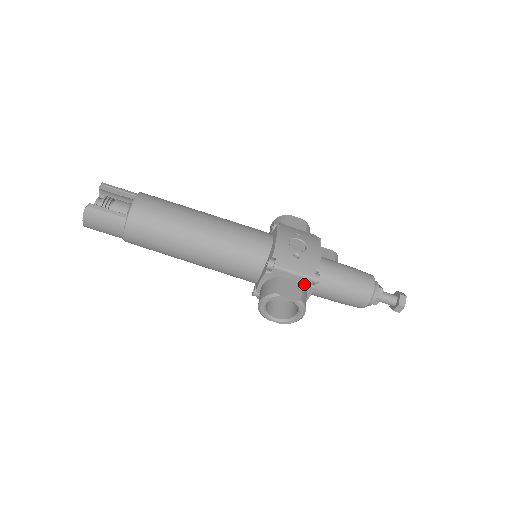
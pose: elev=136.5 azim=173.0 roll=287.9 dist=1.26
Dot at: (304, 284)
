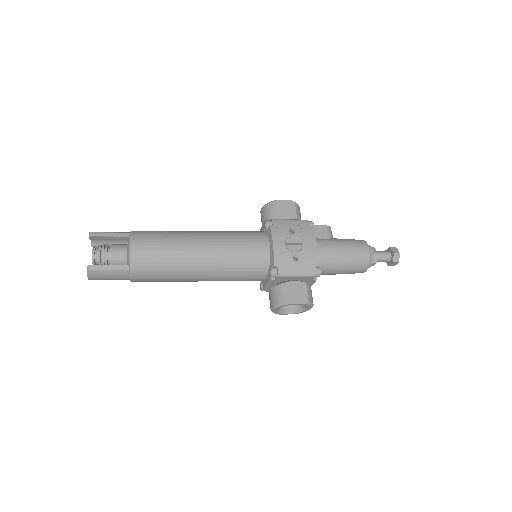
Dot at: (307, 279)
